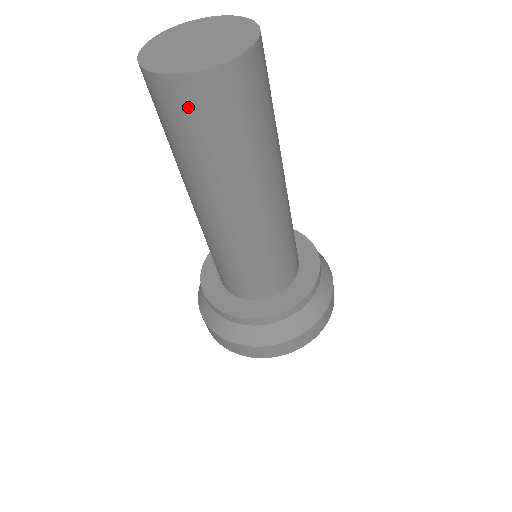
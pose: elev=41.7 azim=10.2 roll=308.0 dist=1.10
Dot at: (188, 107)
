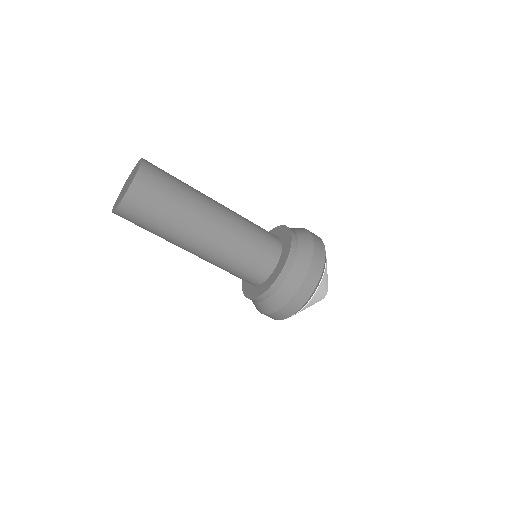
Dot at: (139, 207)
